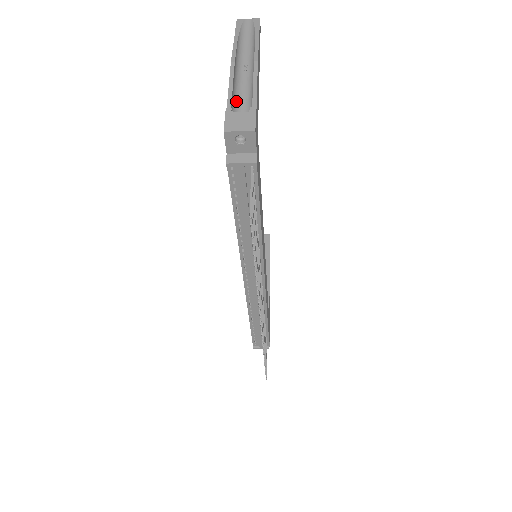
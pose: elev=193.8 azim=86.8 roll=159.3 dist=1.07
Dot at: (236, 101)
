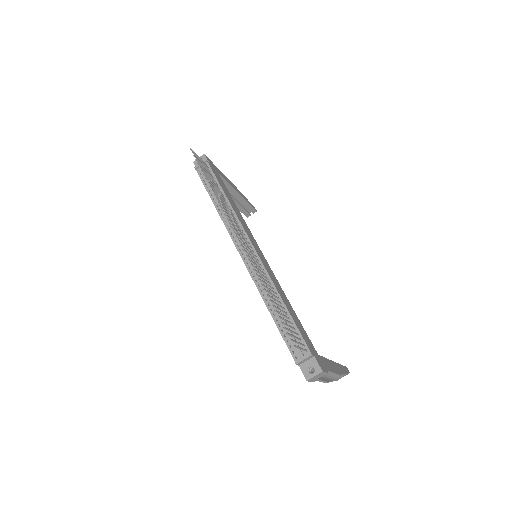
Dot at: occluded
